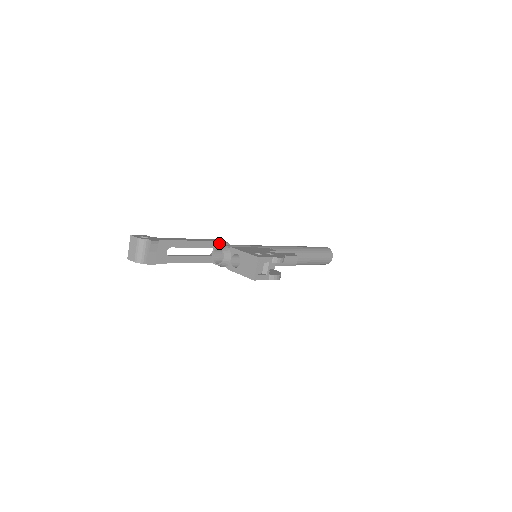
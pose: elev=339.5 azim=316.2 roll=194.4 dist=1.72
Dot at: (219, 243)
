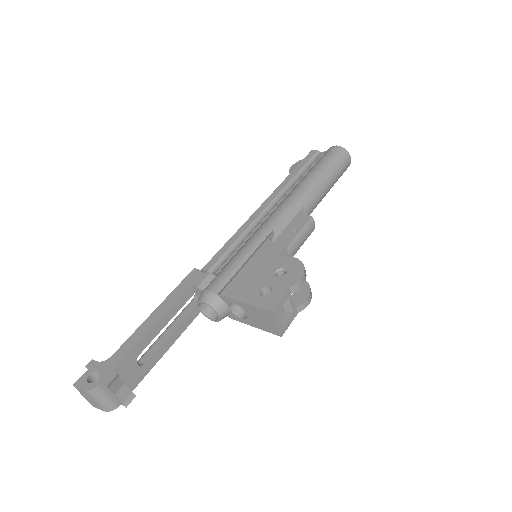
Dot at: (198, 288)
